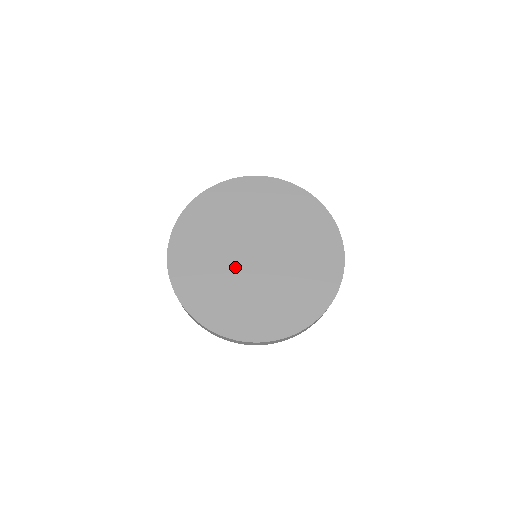
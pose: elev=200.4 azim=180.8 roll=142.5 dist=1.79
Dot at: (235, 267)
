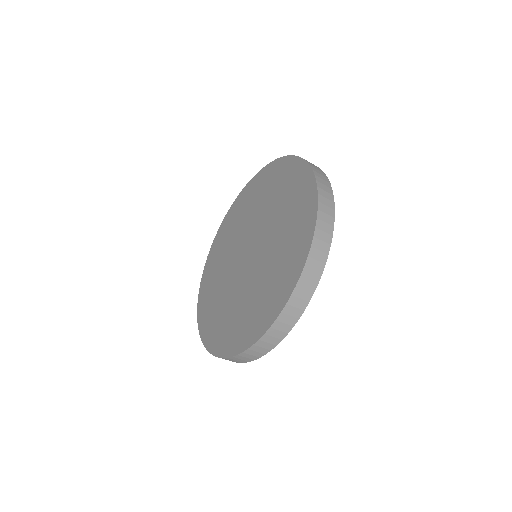
Dot at: (241, 281)
